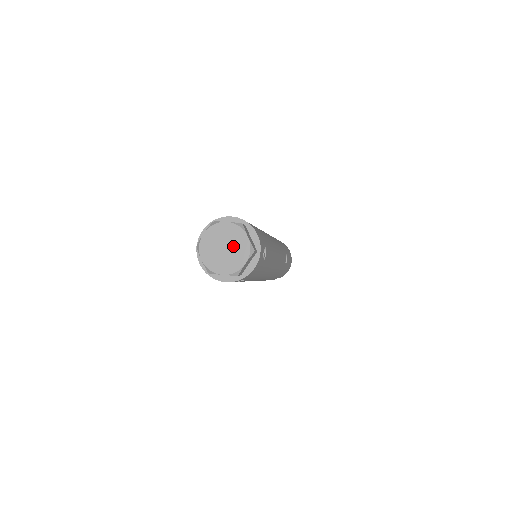
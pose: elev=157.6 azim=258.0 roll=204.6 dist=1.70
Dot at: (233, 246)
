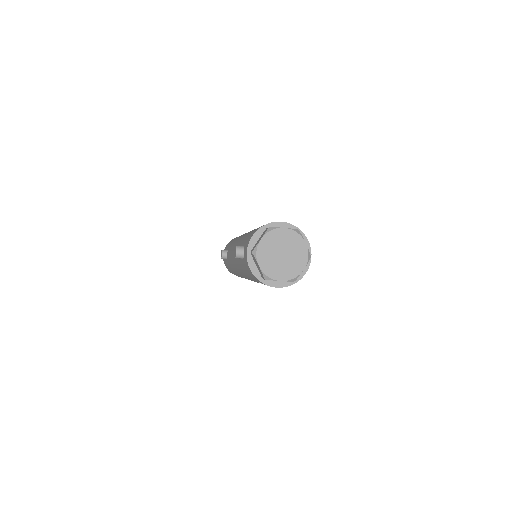
Dot at: (291, 252)
